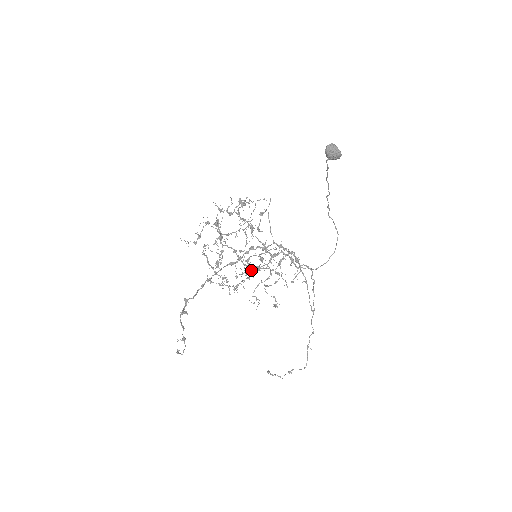
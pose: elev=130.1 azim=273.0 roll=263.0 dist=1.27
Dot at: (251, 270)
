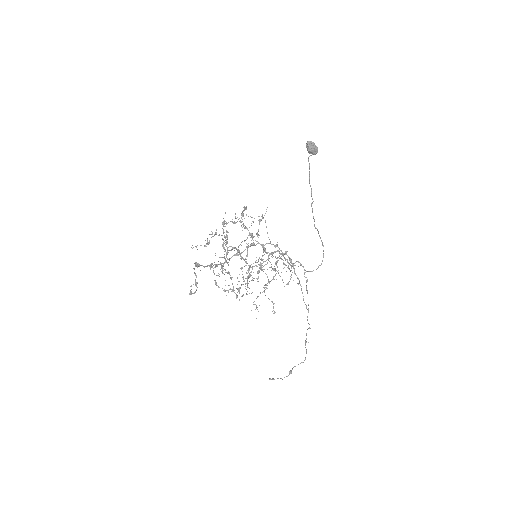
Dot at: (252, 267)
